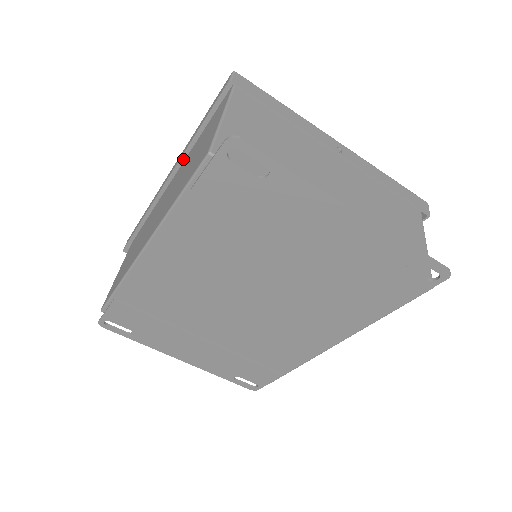
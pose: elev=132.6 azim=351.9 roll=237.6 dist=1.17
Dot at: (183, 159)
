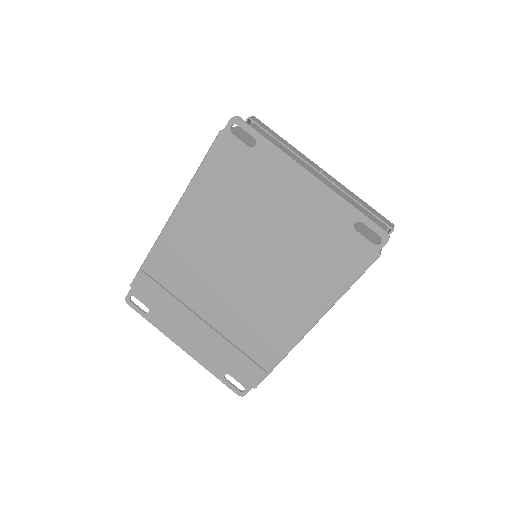
Dot at: occluded
